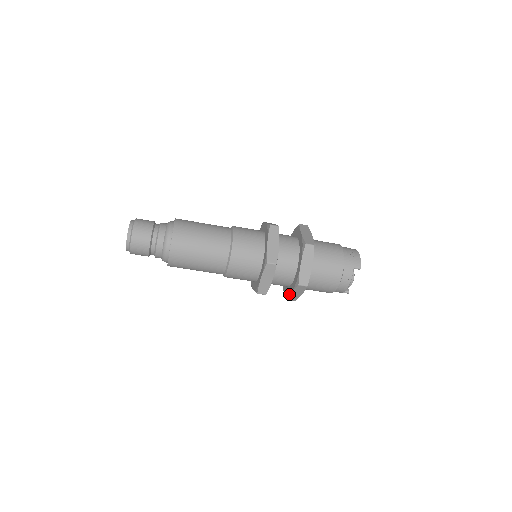
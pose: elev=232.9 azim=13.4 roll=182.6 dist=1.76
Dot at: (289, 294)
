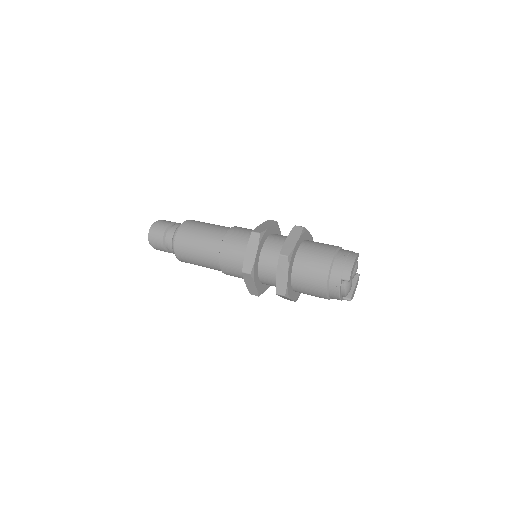
Dot at: (282, 297)
